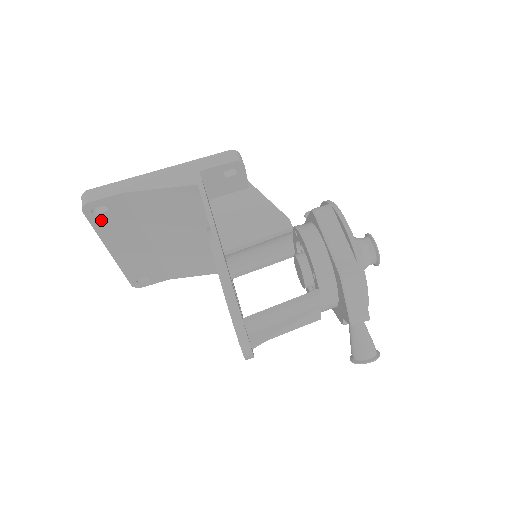
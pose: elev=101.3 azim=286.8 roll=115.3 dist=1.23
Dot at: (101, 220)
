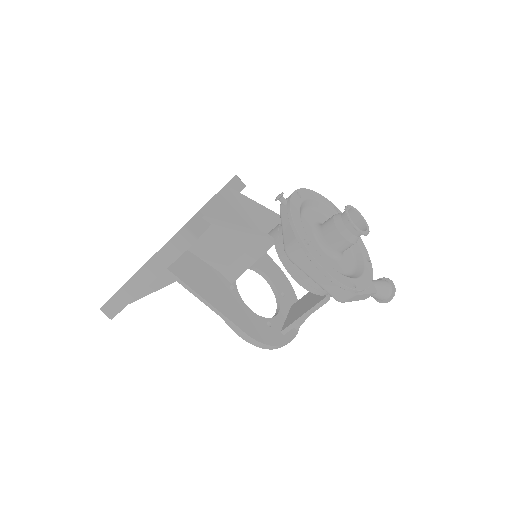
Dot at: occluded
